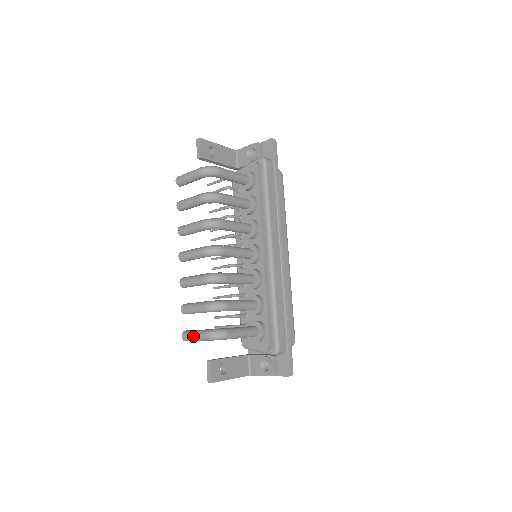
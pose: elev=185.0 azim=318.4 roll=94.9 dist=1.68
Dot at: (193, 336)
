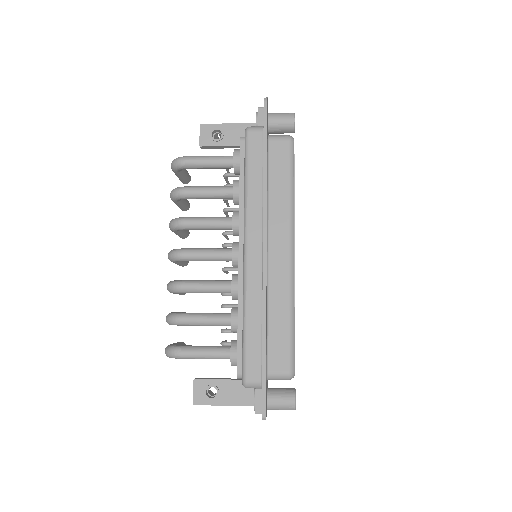
Dot at: occluded
